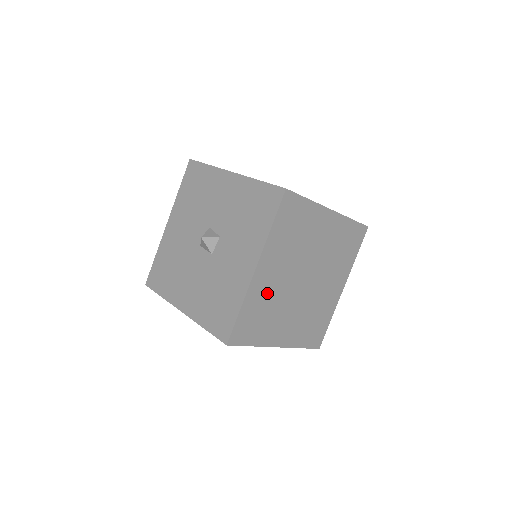
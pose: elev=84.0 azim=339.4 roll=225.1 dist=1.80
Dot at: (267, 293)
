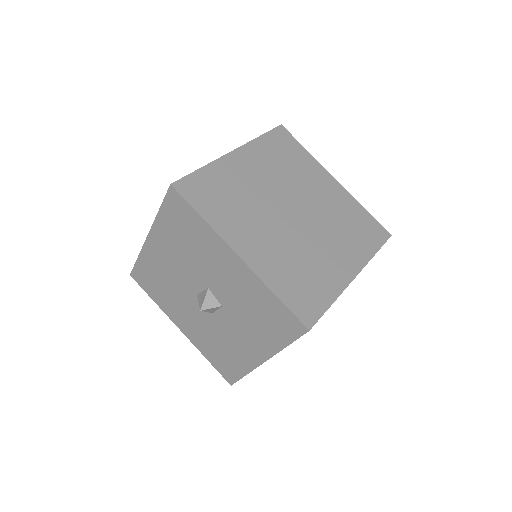
Dot at: occluded
